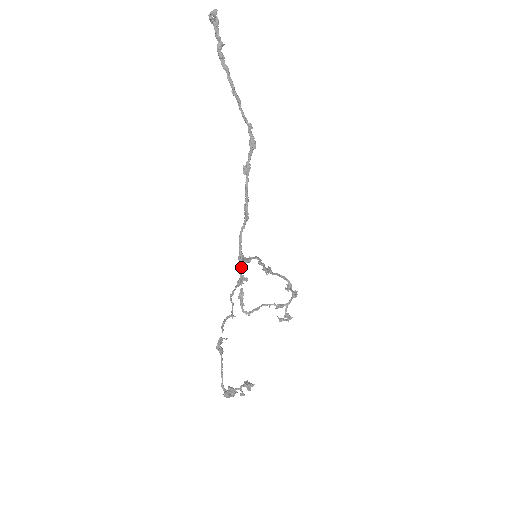
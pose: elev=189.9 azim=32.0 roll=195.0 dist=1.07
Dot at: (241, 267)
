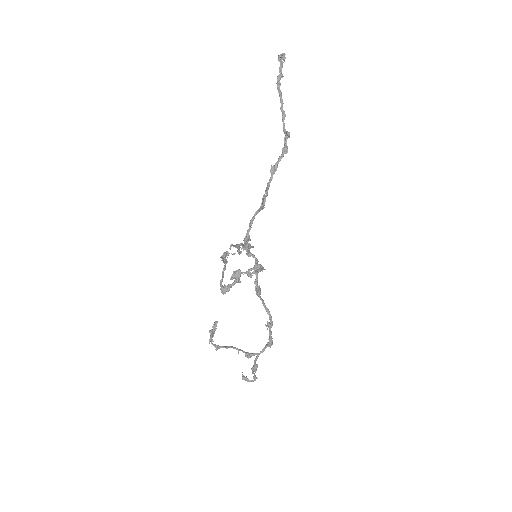
Dot at: (247, 242)
